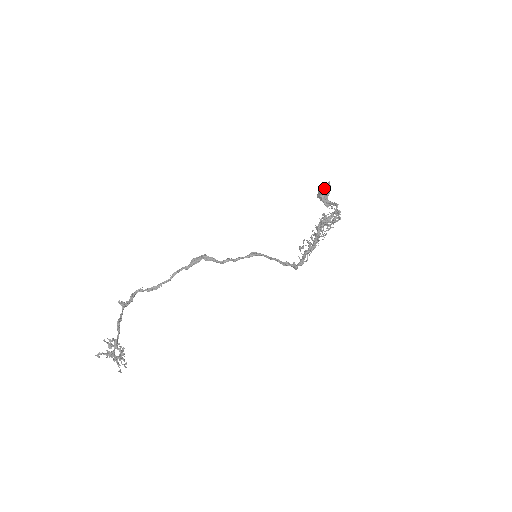
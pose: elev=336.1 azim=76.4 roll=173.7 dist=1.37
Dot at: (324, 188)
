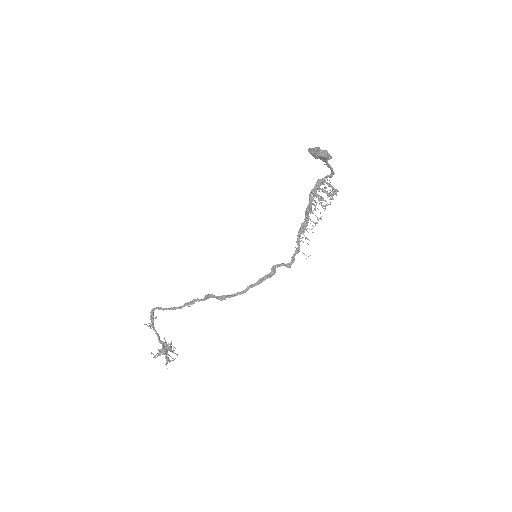
Dot at: (322, 158)
